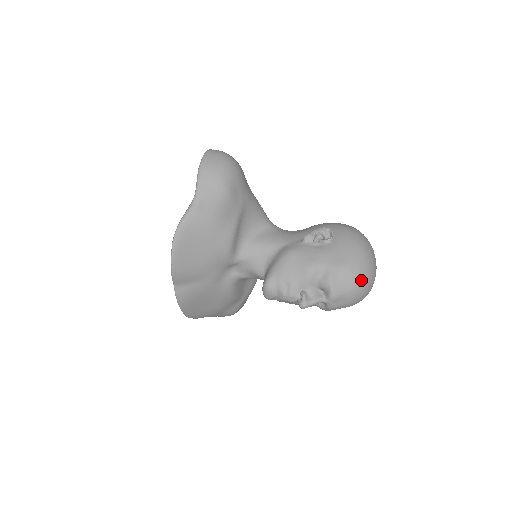
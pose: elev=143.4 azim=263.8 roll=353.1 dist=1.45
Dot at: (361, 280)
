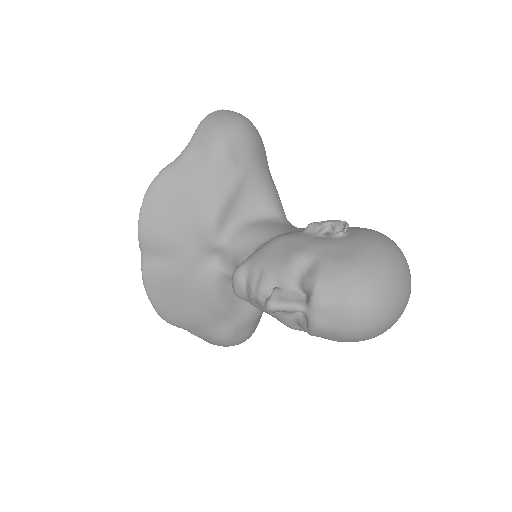
Dot at: (364, 290)
